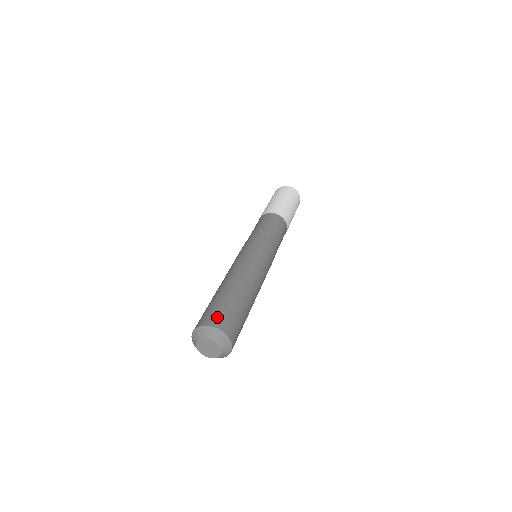
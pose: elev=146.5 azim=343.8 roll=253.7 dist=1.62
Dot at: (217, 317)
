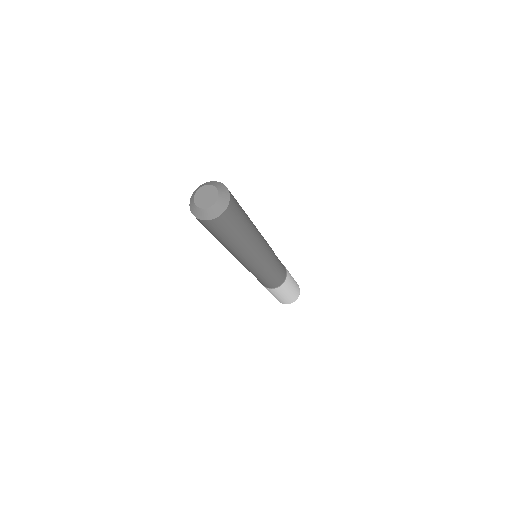
Dot at: occluded
